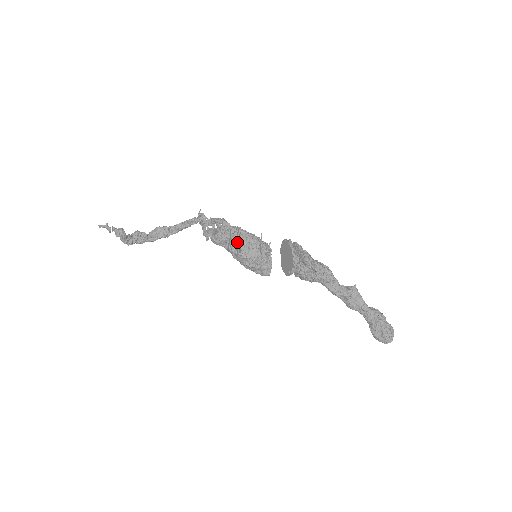
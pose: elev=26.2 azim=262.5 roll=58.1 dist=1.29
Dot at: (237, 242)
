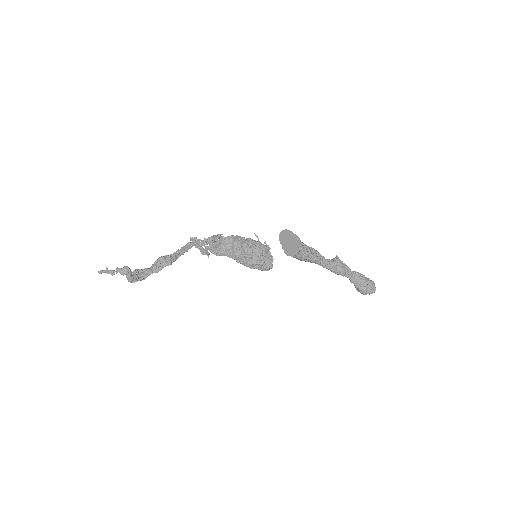
Dot at: (240, 247)
